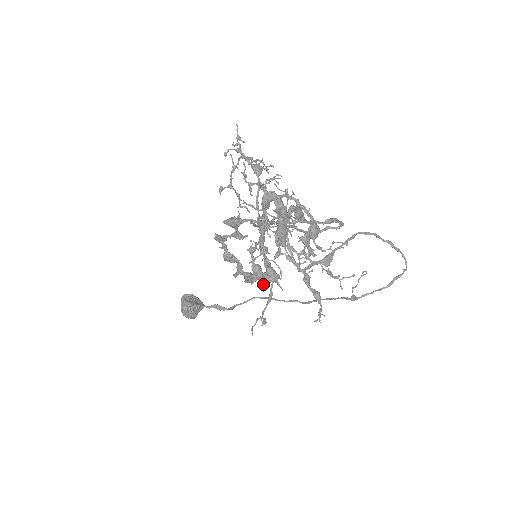
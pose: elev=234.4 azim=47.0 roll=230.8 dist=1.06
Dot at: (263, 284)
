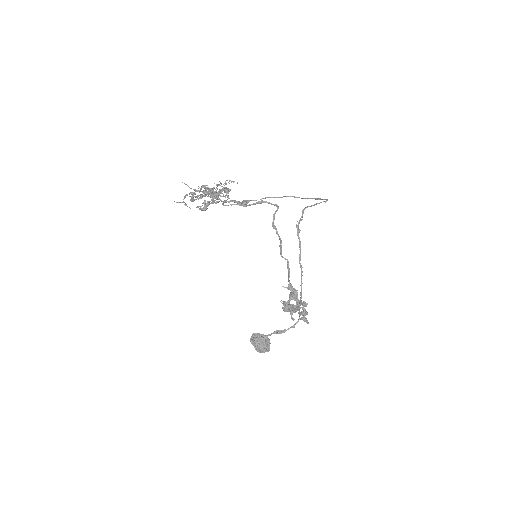
Dot at: (200, 208)
